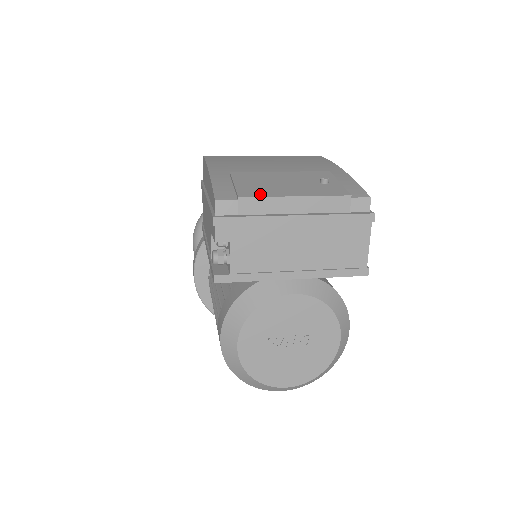
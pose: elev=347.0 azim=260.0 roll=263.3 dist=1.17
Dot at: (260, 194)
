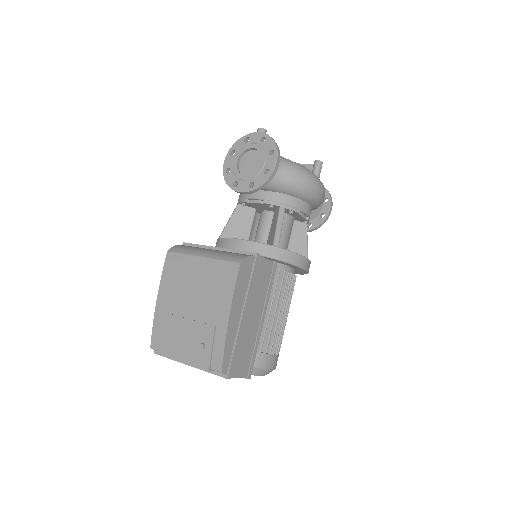
Dot at: (167, 352)
